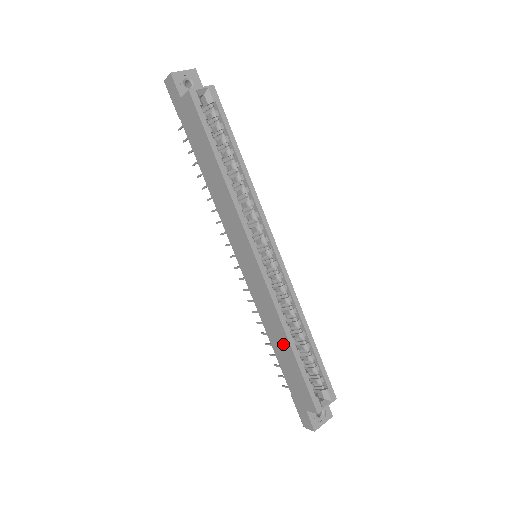
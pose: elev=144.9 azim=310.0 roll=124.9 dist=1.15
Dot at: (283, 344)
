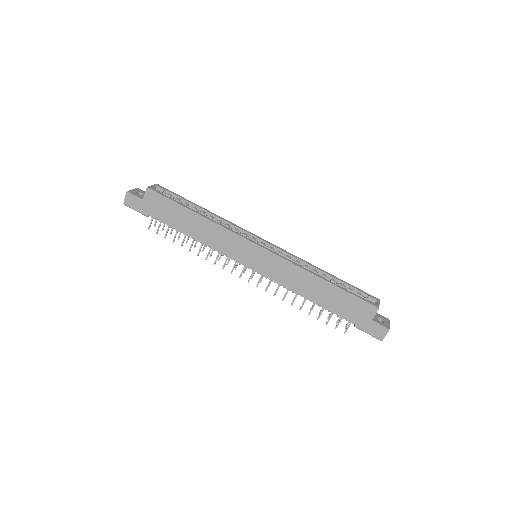
Dot at: (319, 287)
